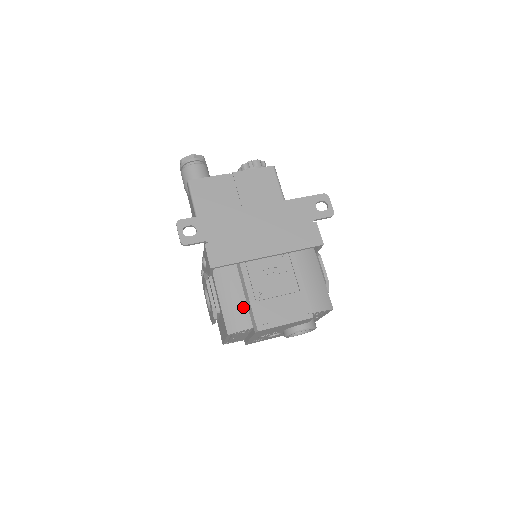
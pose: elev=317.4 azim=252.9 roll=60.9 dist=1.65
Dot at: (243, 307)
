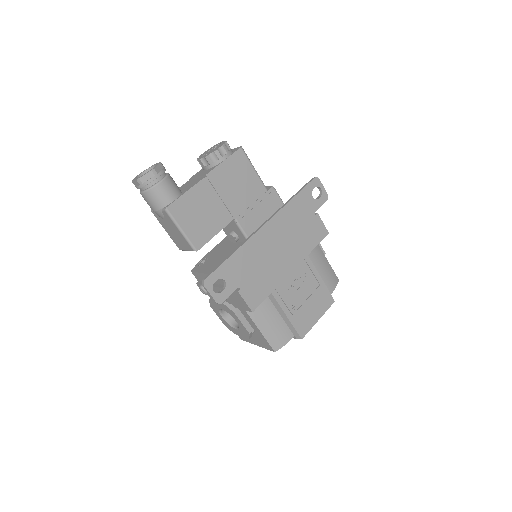
Dot at: (281, 324)
